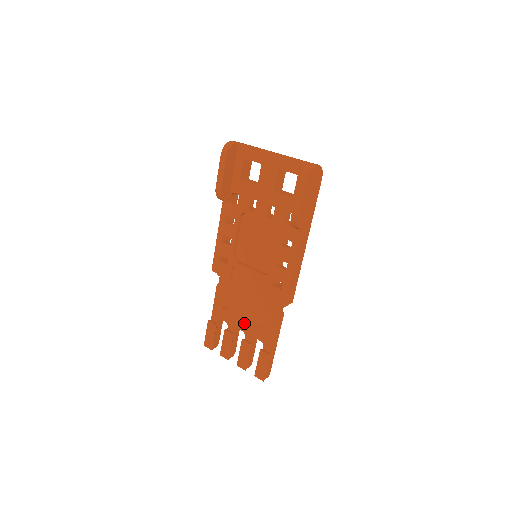
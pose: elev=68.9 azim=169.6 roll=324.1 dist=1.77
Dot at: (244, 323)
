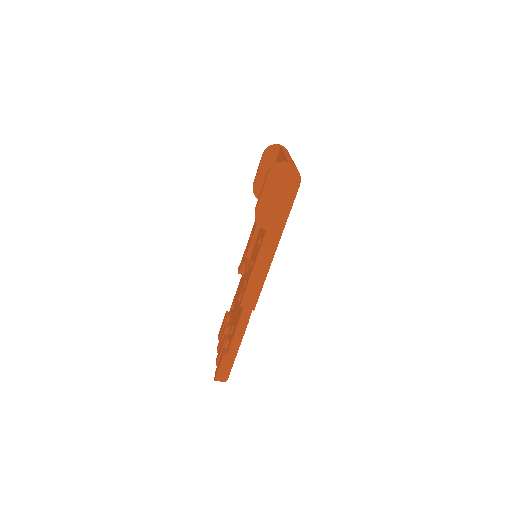
Dot at: (232, 320)
